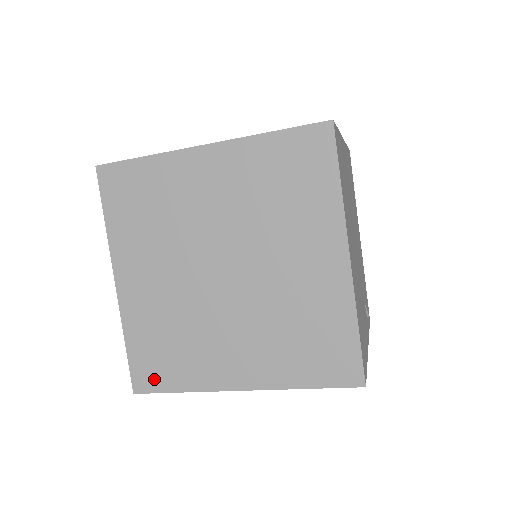
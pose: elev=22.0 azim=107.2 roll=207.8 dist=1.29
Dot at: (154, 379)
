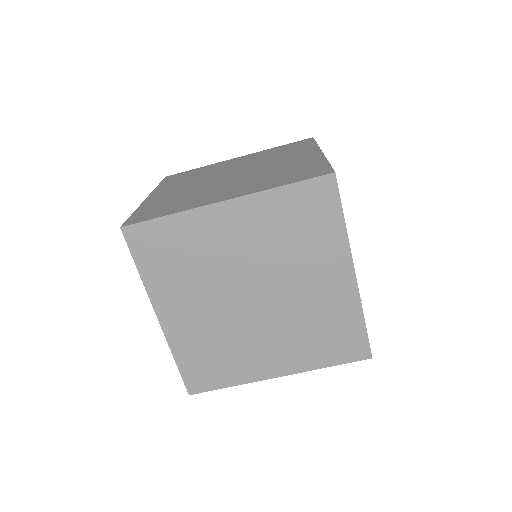
Dot at: (146, 217)
